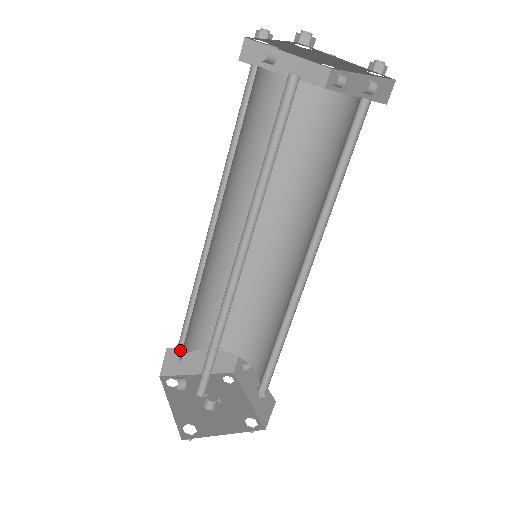
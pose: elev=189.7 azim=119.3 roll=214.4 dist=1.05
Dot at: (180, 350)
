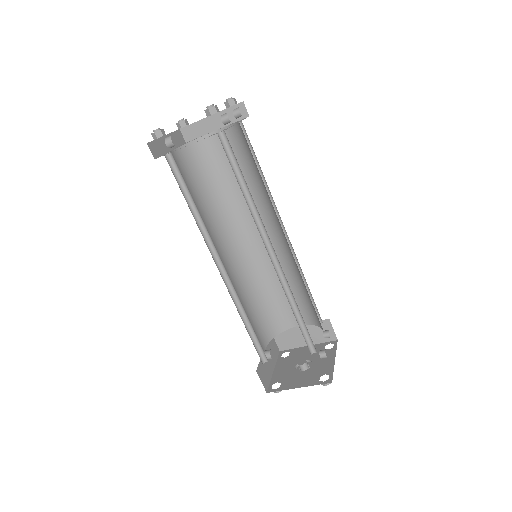
Dot at: (277, 331)
